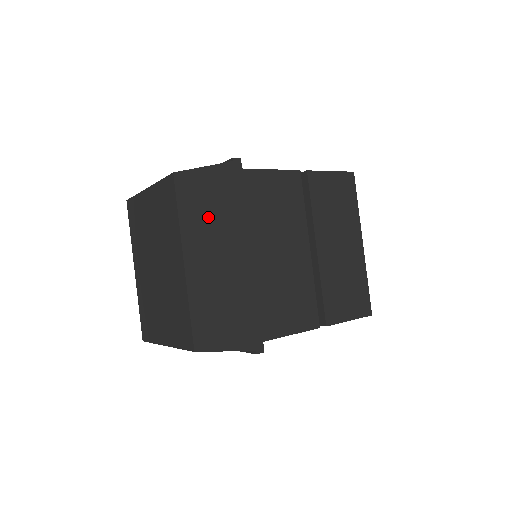
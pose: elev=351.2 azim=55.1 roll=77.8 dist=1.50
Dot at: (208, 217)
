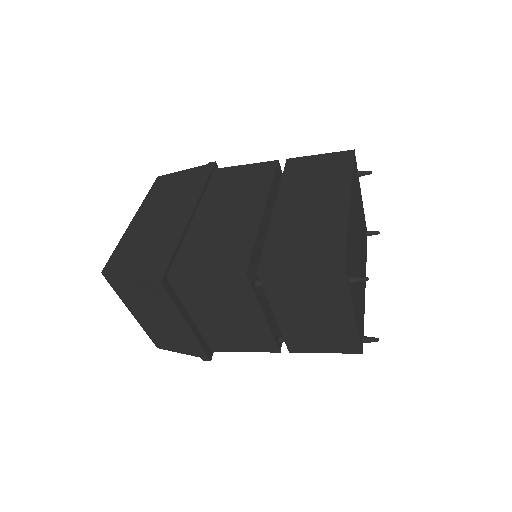
Dot at: (168, 195)
